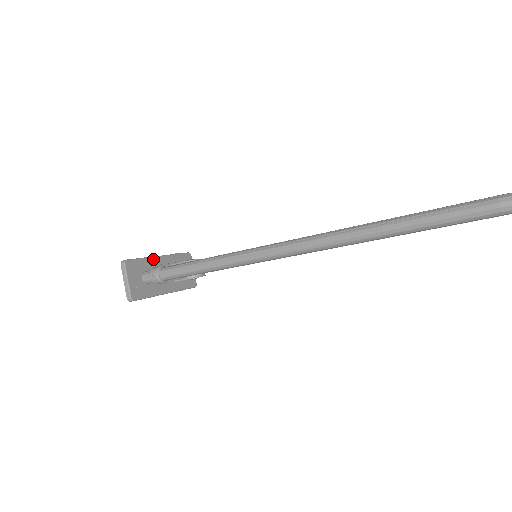
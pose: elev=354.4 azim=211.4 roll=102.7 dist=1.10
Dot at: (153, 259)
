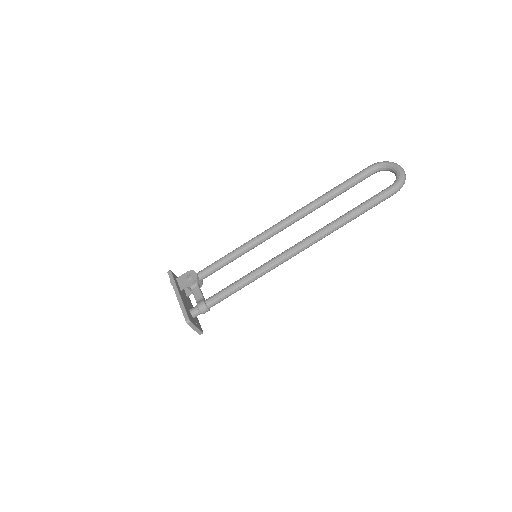
Dot at: (182, 300)
